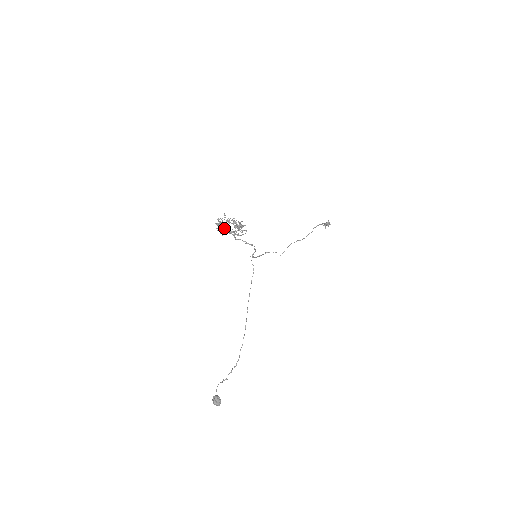
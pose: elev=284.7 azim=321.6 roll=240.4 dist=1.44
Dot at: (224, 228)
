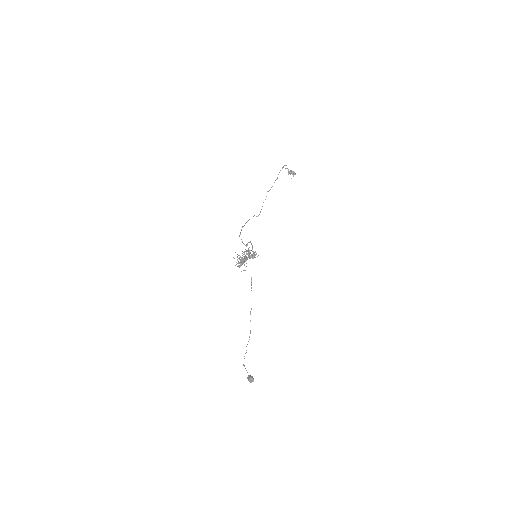
Dot at: occluded
